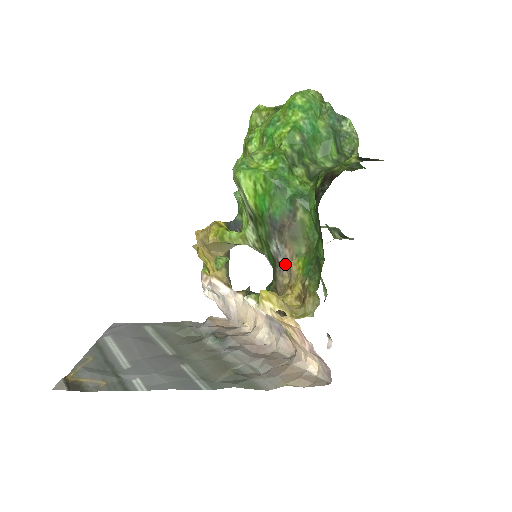
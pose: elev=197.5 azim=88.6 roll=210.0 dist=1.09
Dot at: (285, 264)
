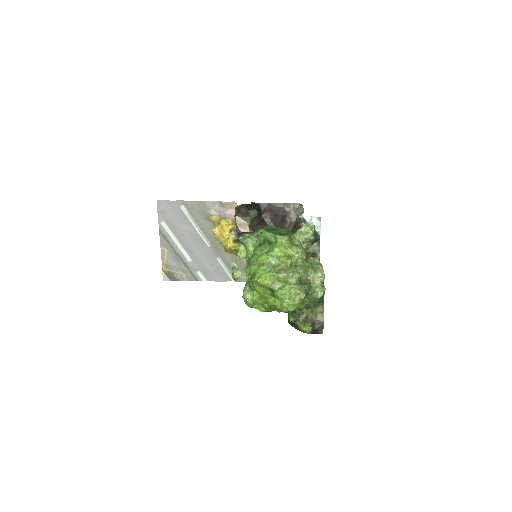
Dot at: occluded
